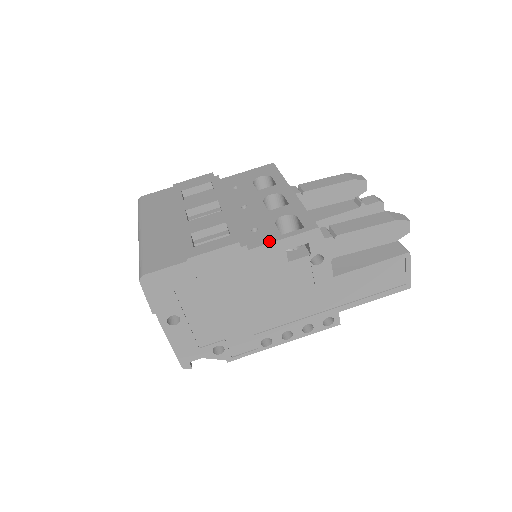
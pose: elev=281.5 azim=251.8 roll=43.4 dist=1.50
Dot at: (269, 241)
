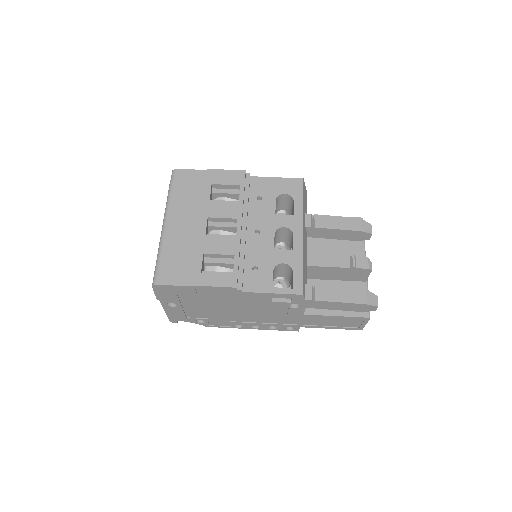
Dot at: (261, 290)
